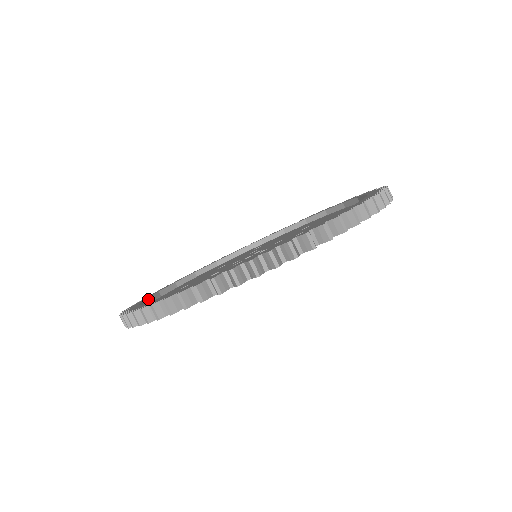
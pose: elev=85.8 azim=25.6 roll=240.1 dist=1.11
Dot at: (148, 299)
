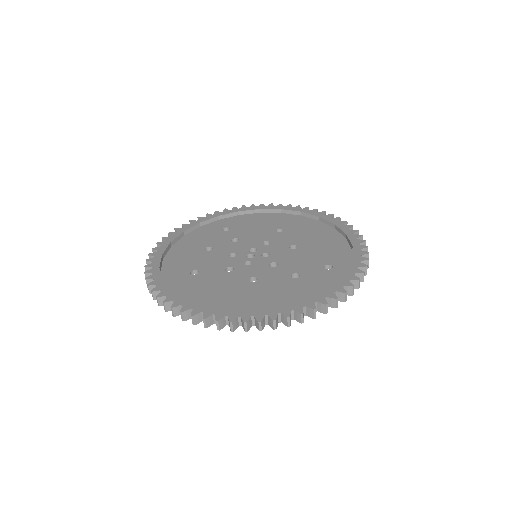
Dot at: occluded
